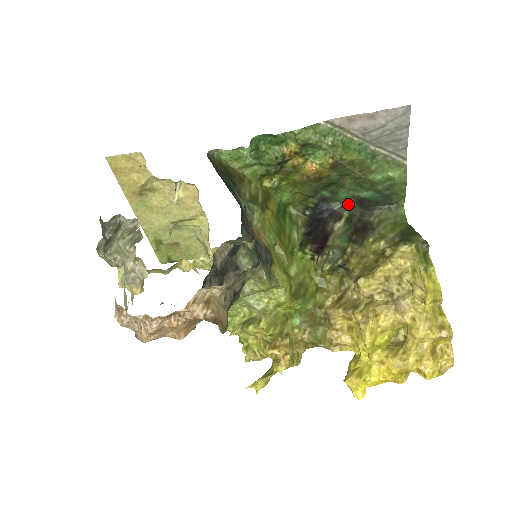
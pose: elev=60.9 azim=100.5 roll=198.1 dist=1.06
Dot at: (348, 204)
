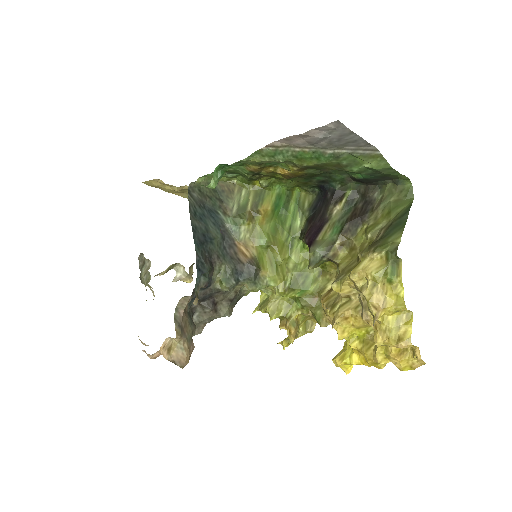
Dot at: (349, 182)
